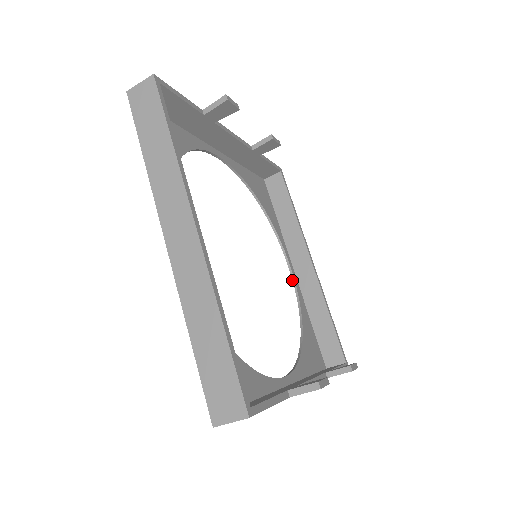
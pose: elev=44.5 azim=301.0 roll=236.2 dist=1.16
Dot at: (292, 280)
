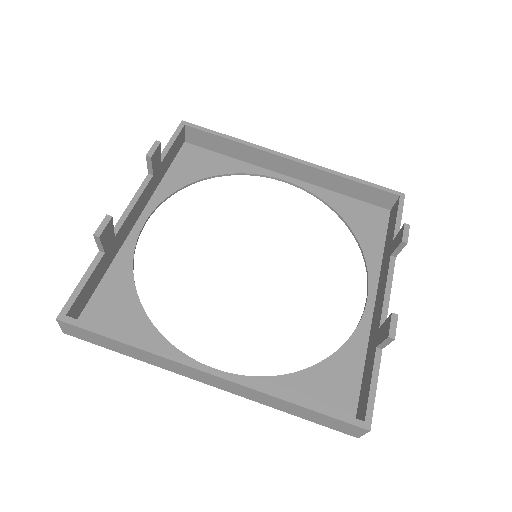
Dot at: occluded
